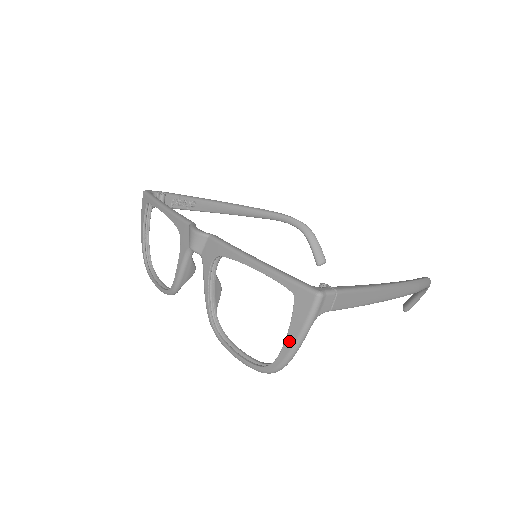
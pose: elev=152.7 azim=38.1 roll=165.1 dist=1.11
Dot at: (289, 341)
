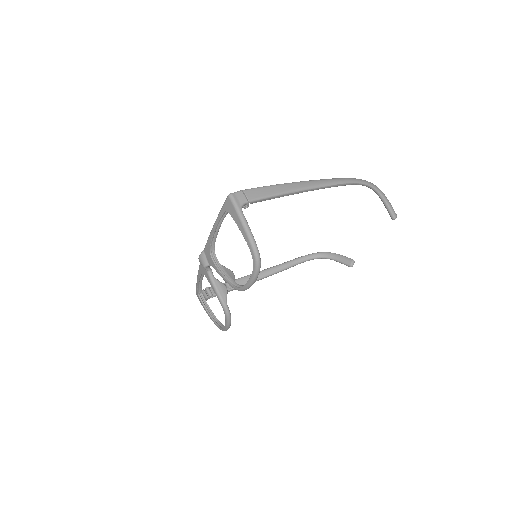
Dot at: (242, 231)
